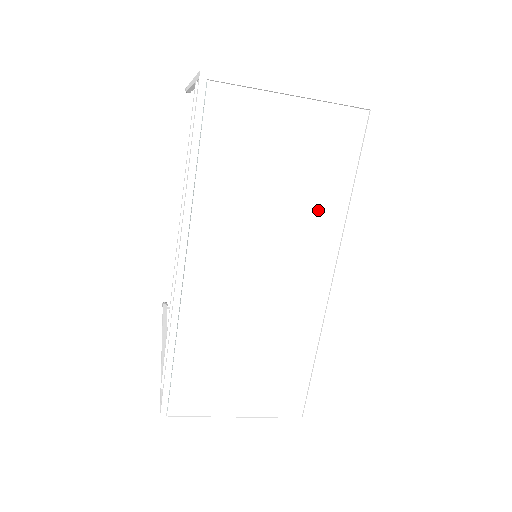
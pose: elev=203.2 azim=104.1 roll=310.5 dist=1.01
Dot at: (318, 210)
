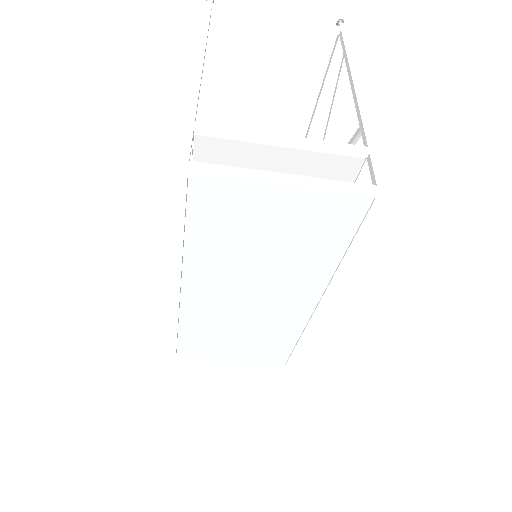
Dot at: (307, 265)
